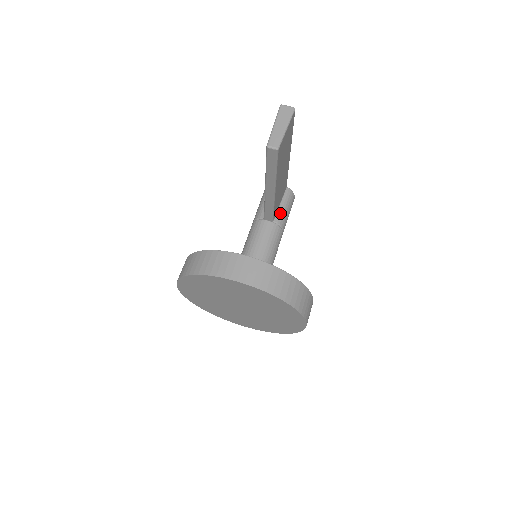
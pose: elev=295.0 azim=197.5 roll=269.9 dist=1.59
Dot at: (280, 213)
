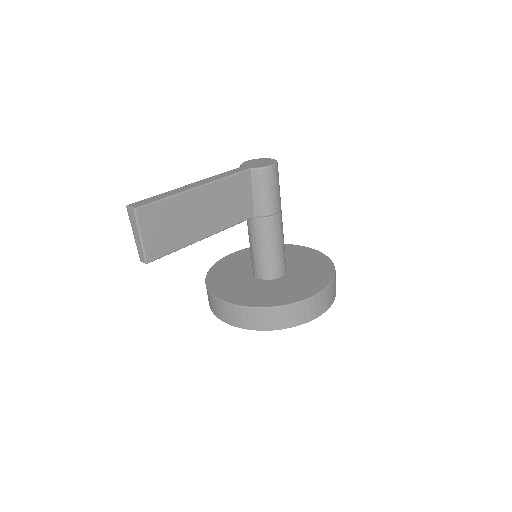
Dot at: (258, 204)
